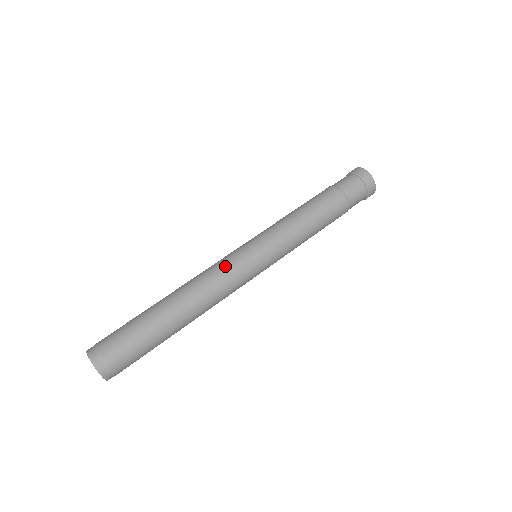
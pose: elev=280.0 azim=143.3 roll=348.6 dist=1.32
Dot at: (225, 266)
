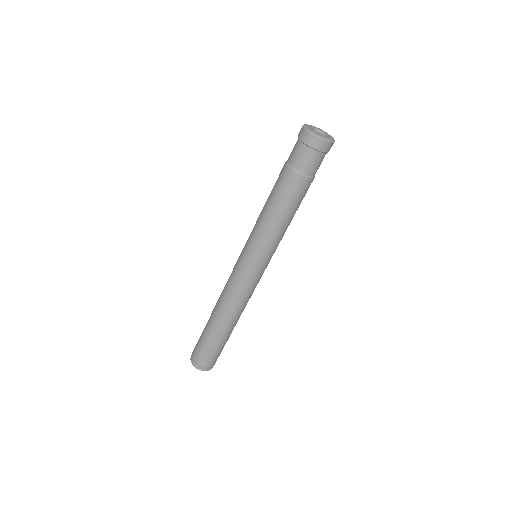
Dot at: (239, 286)
